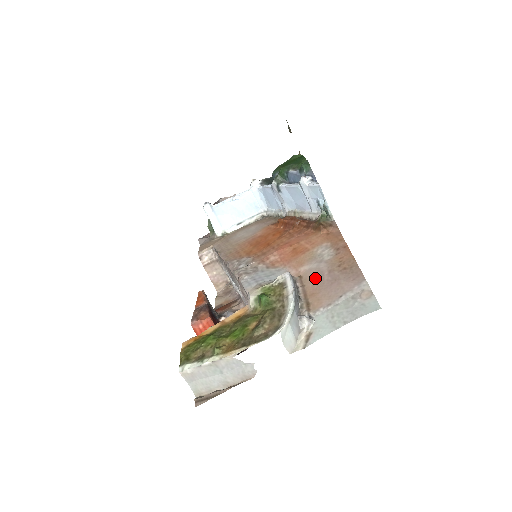
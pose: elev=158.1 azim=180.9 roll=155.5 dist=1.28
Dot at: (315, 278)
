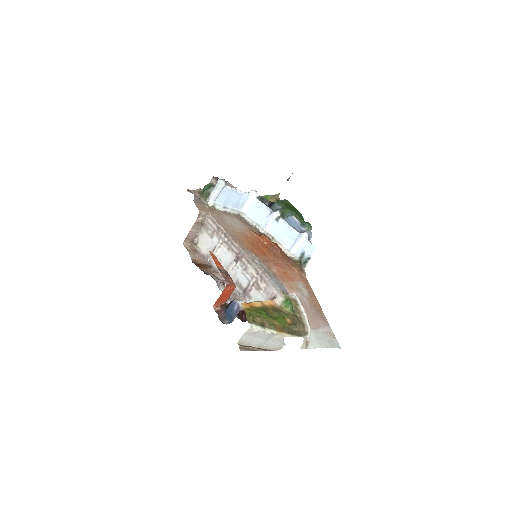
Dot at: (303, 305)
